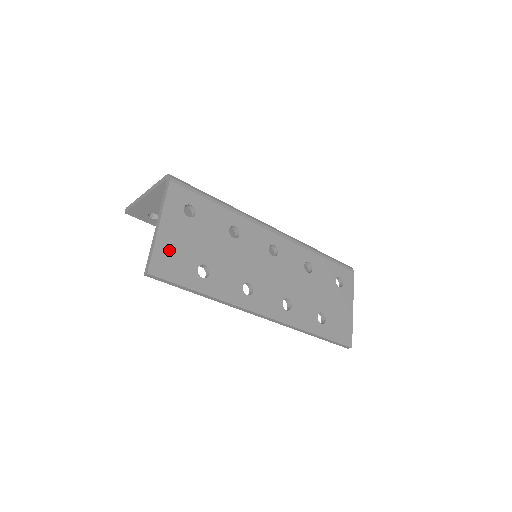
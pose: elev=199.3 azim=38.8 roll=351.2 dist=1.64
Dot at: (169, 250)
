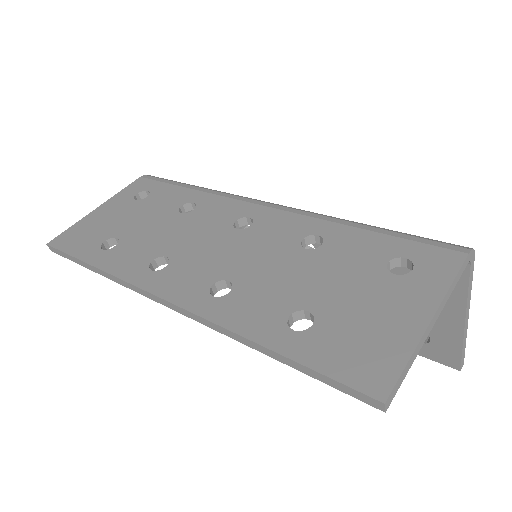
Dot at: (87, 226)
